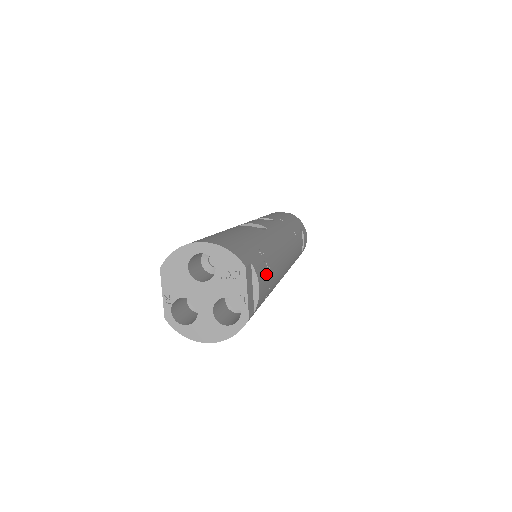
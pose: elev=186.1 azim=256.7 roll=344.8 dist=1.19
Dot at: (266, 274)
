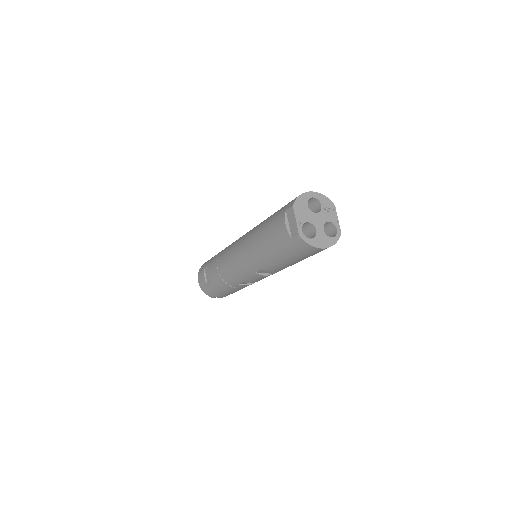
Dot at: occluded
